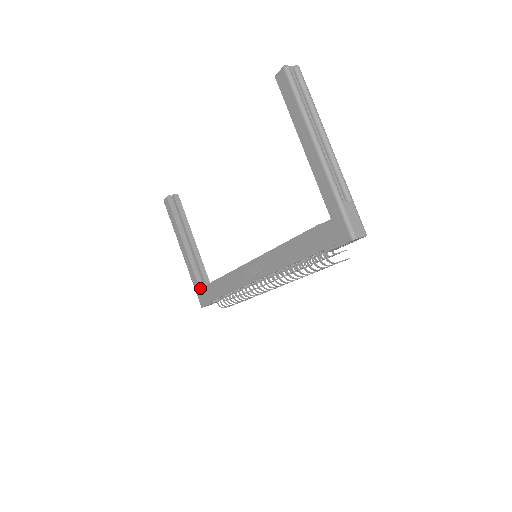
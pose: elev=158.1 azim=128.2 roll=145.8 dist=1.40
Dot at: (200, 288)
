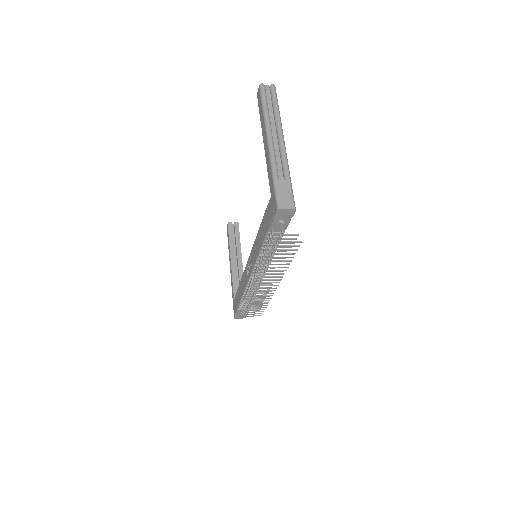
Dot at: occluded
